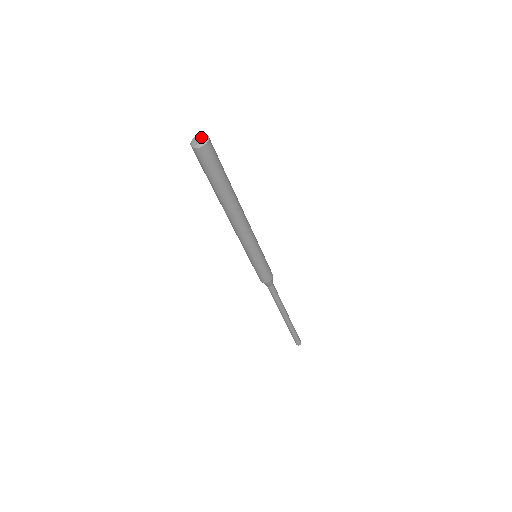
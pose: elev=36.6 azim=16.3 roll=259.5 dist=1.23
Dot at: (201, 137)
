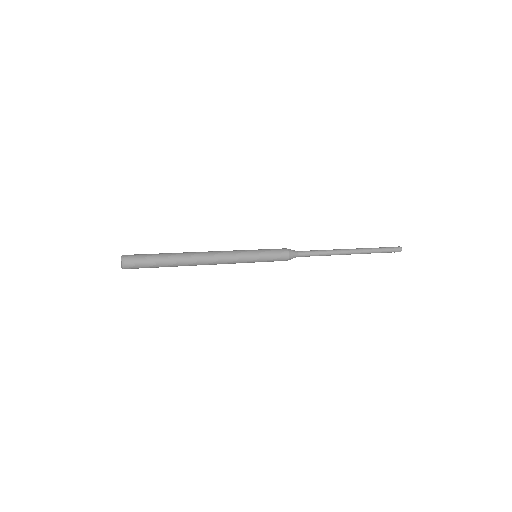
Dot at: (121, 262)
